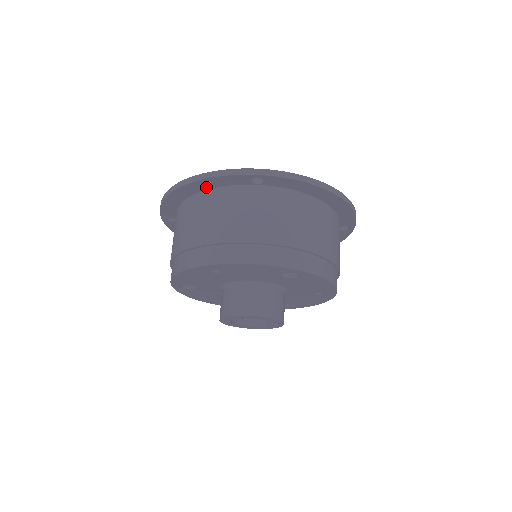
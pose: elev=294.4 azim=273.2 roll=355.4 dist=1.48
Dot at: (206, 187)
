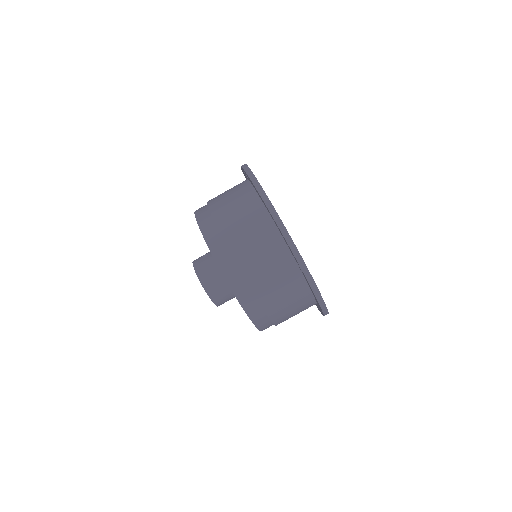
Dot at: occluded
